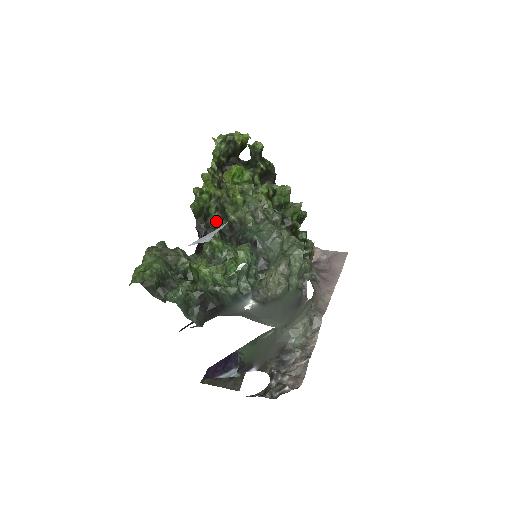
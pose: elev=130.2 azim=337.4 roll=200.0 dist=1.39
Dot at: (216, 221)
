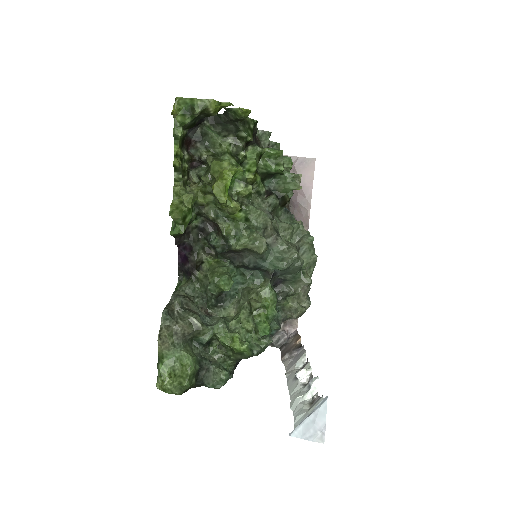
Dot at: (198, 226)
